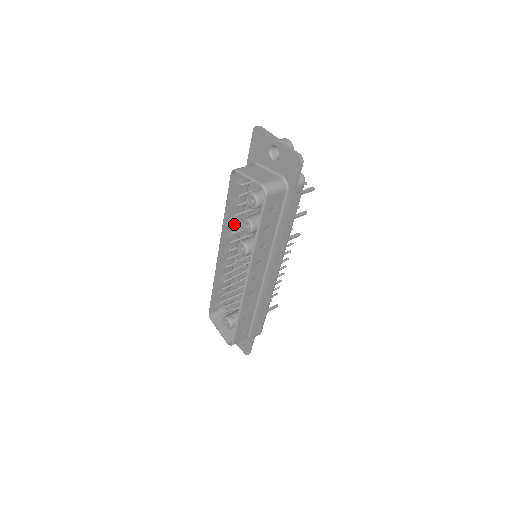
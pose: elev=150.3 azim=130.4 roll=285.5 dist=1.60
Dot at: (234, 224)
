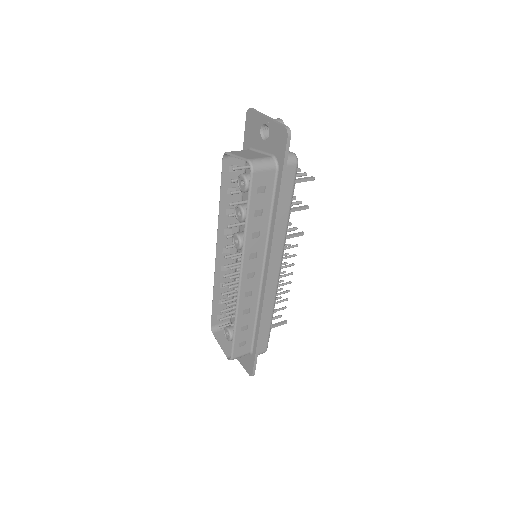
Dot at: (228, 215)
